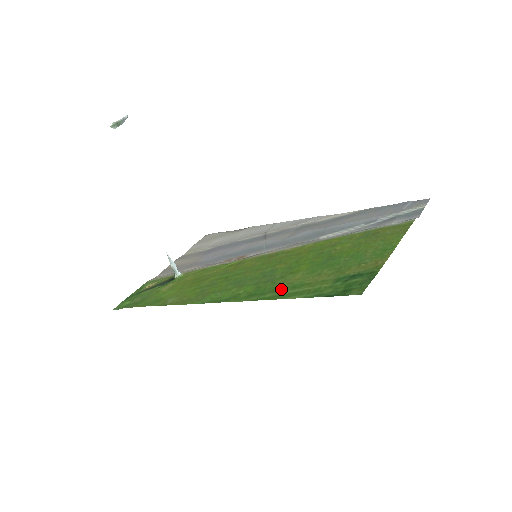
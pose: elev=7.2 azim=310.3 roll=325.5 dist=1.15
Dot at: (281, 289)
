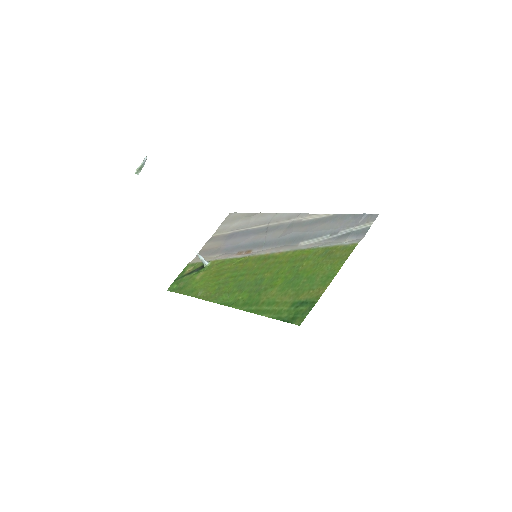
Dot at: (261, 304)
